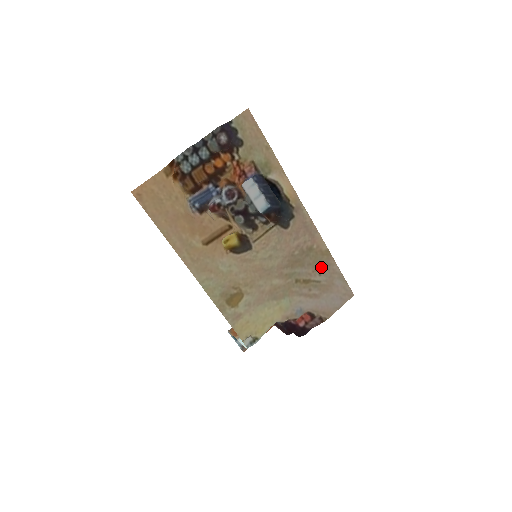
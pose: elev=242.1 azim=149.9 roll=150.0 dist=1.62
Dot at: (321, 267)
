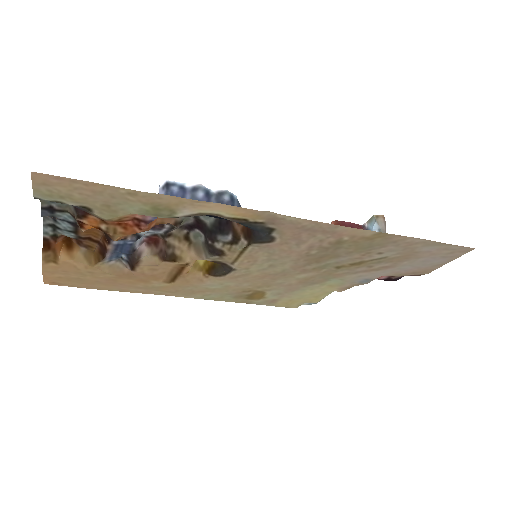
Dot at: (377, 248)
